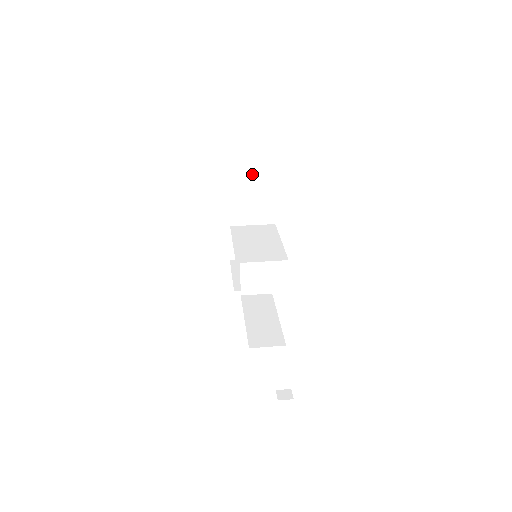
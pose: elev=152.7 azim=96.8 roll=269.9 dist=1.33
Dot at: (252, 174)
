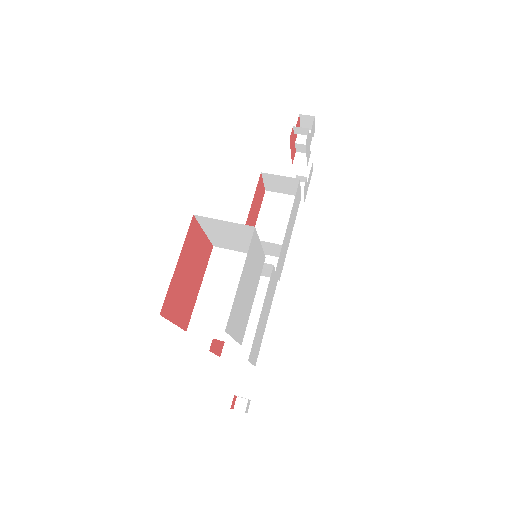
Dot at: (225, 225)
